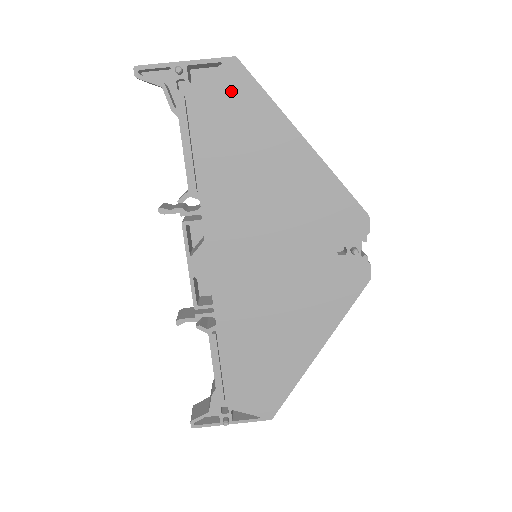
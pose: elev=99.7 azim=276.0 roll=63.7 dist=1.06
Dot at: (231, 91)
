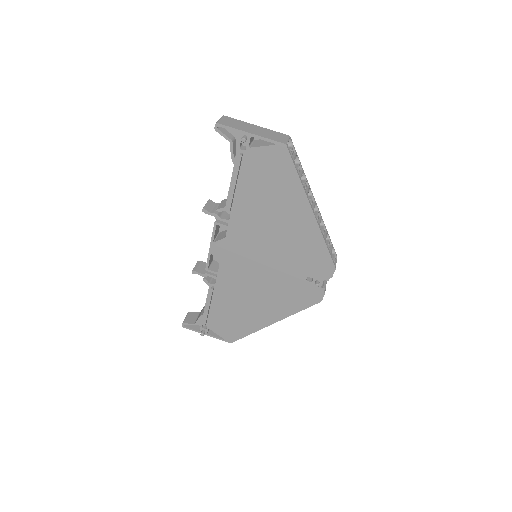
Dot at: (275, 163)
